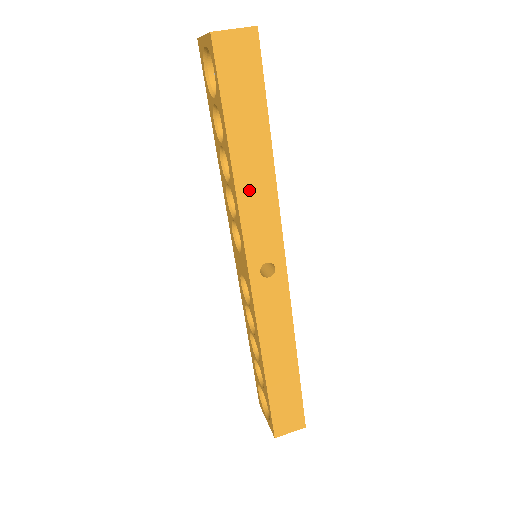
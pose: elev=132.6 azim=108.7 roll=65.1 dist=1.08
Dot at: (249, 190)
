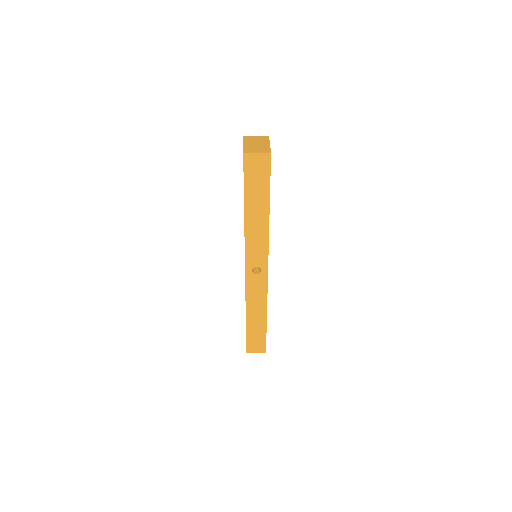
Dot at: (252, 230)
